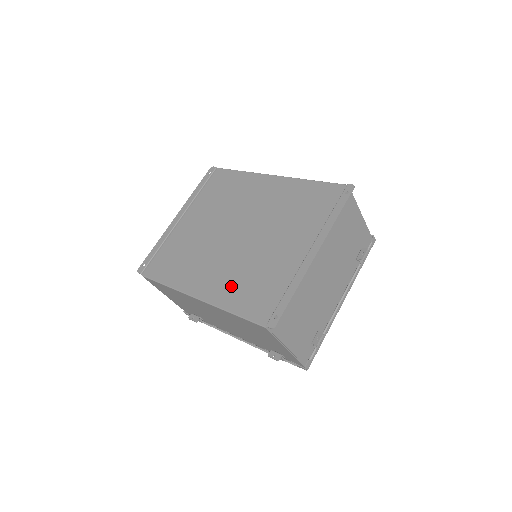
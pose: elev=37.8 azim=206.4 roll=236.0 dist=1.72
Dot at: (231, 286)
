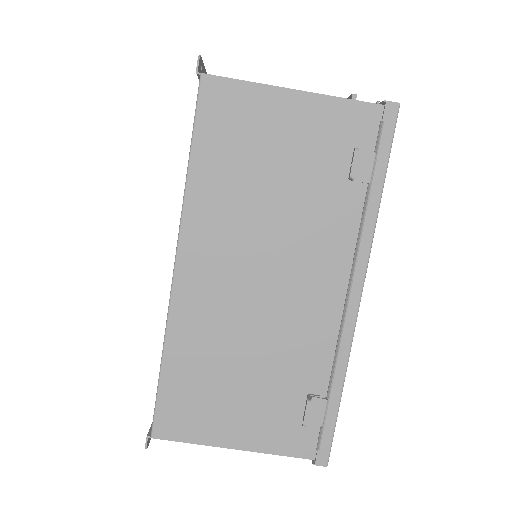
Dot at: occluded
